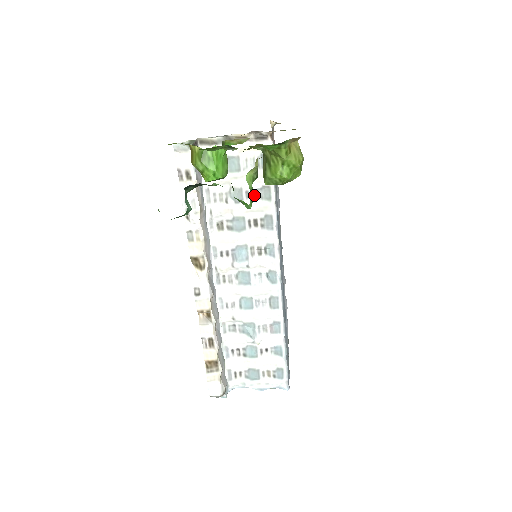
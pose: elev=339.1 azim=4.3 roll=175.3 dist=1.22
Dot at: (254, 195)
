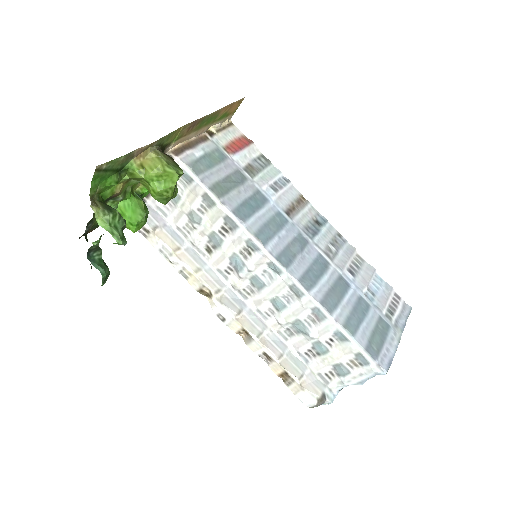
Dot at: (205, 208)
